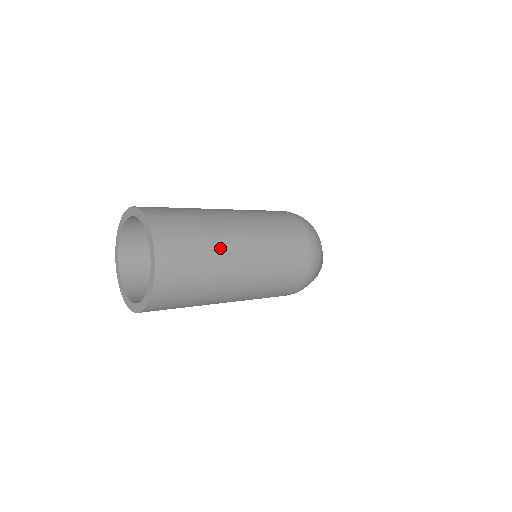
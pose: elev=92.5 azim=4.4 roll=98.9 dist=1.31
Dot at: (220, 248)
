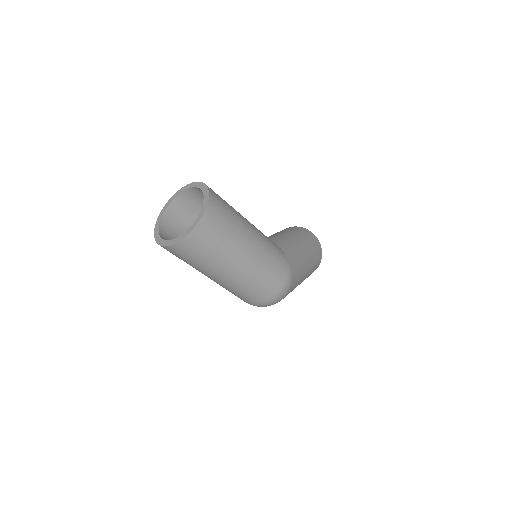
Dot at: (217, 265)
